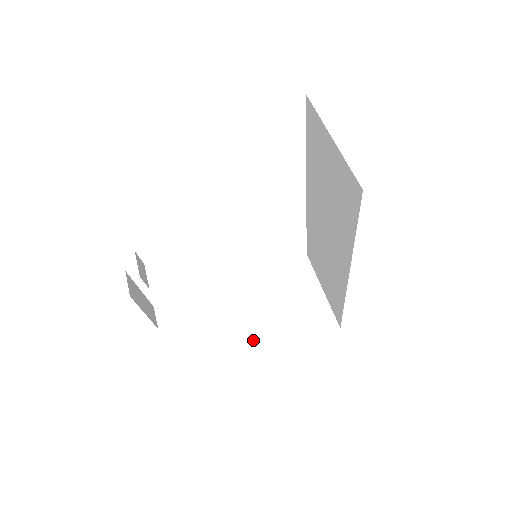
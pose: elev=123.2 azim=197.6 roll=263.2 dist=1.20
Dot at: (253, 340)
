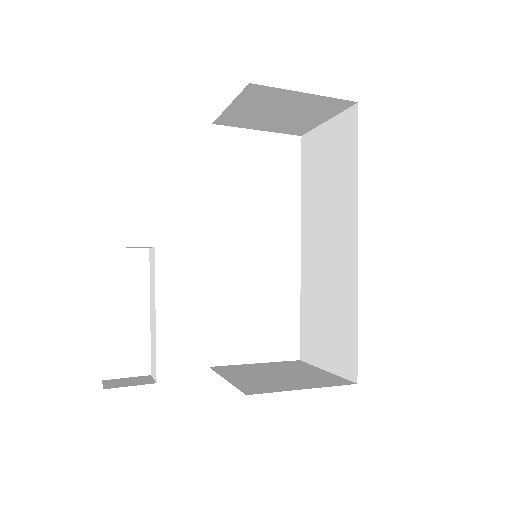
Dot at: (241, 388)
